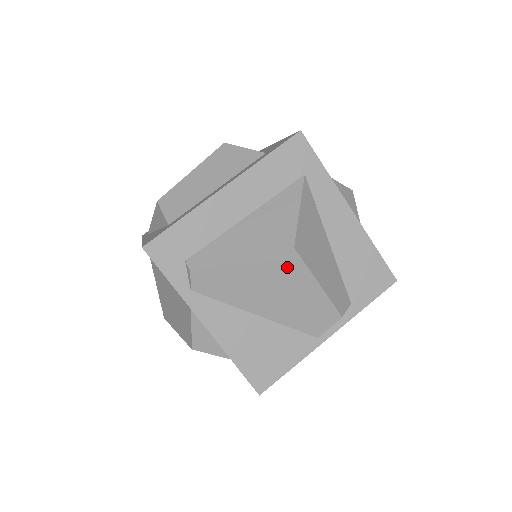
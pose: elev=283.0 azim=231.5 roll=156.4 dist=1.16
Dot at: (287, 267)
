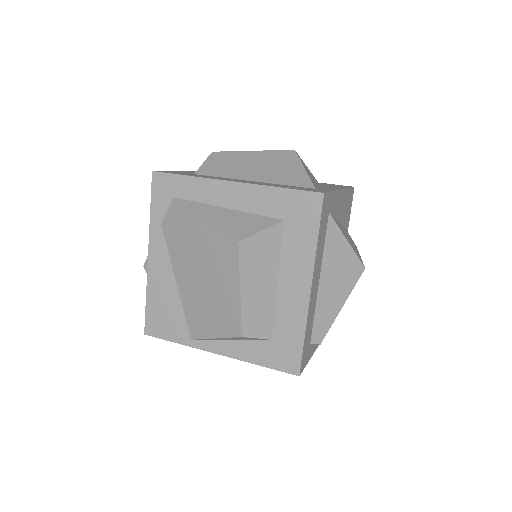
Dot at: occluded
